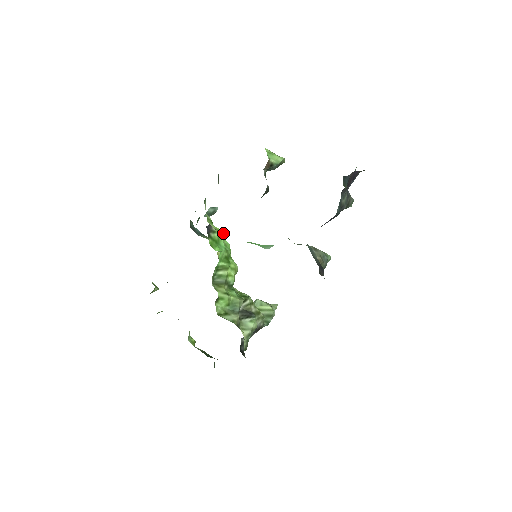
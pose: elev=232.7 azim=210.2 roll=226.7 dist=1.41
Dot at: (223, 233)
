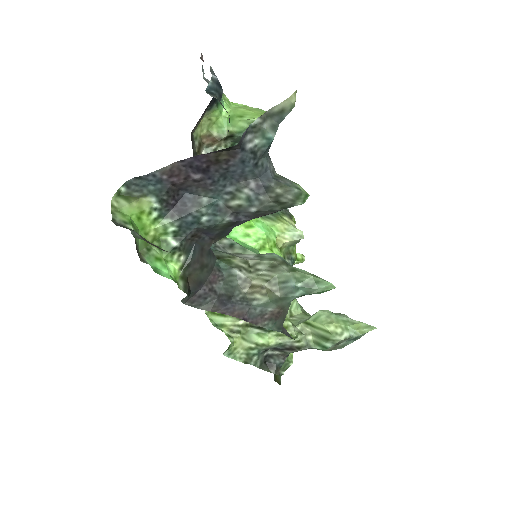
Dot at: occluded
